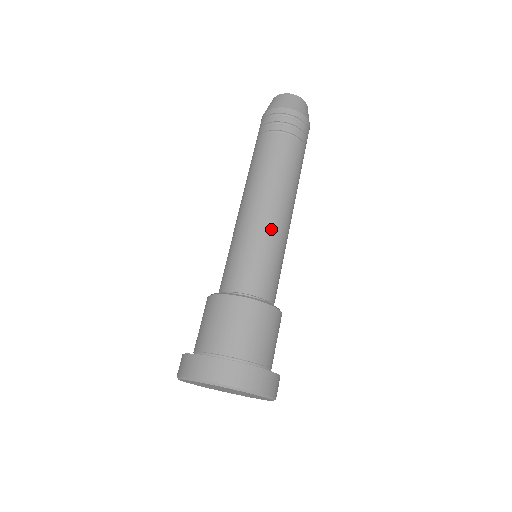
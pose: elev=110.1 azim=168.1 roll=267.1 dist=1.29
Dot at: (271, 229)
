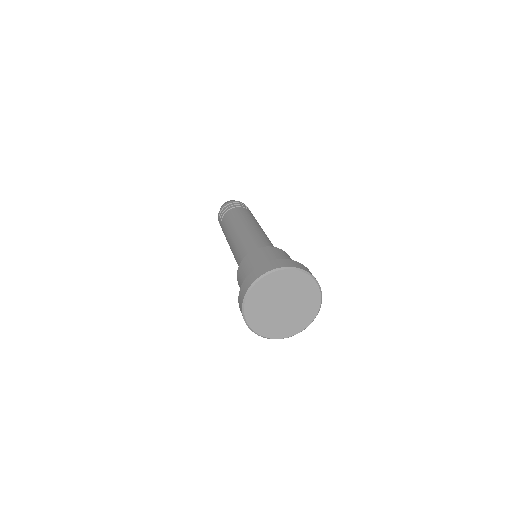
Dot at: occluded
